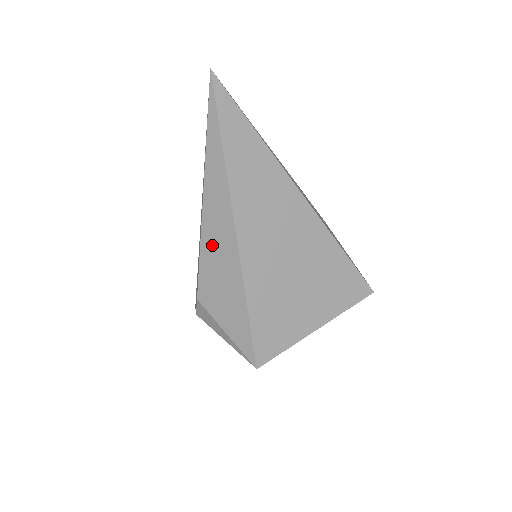
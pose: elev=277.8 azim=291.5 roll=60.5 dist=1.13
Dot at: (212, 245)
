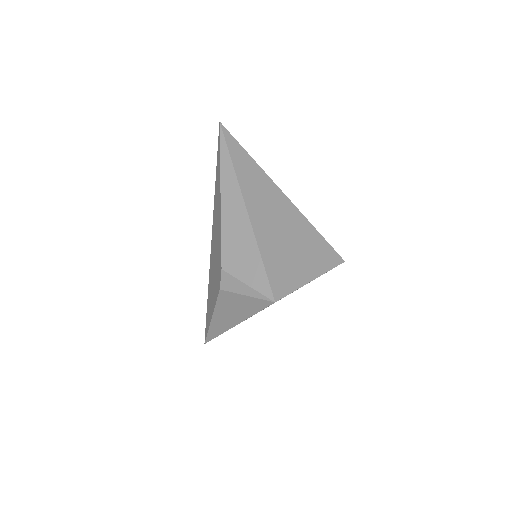
Dot at: (230, 224)
